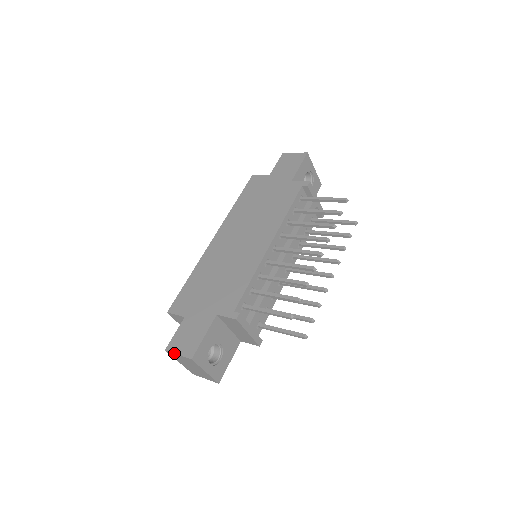
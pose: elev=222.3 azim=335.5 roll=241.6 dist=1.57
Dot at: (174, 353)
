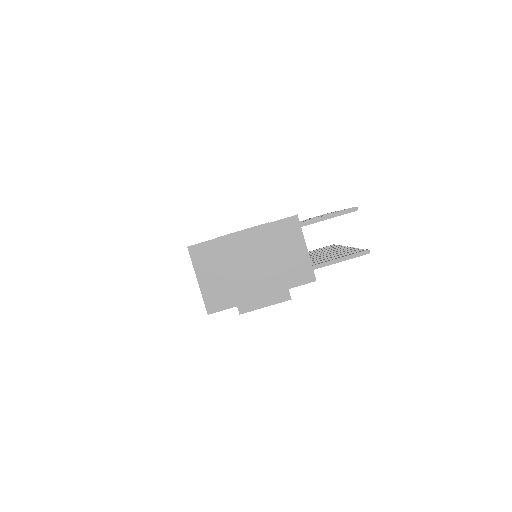
Dot at: occluded
